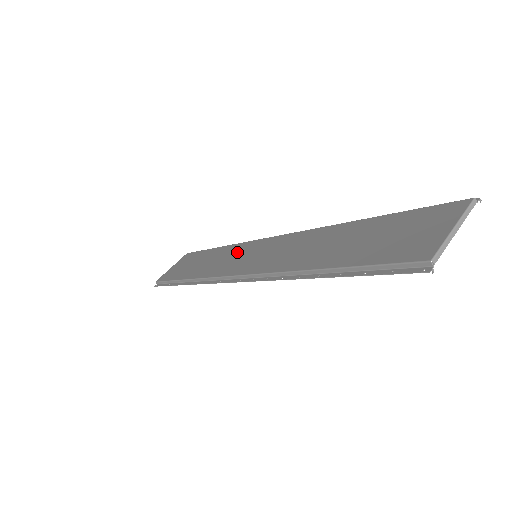
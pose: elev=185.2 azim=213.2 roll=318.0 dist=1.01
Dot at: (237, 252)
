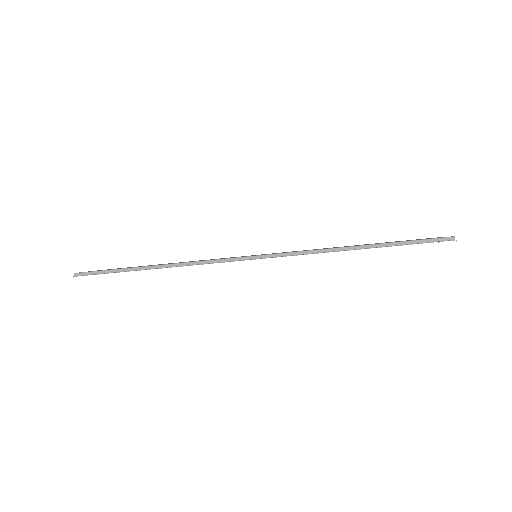
Dot at: occluded
